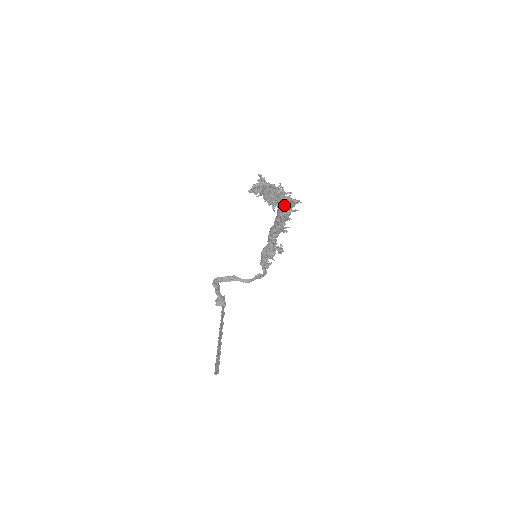
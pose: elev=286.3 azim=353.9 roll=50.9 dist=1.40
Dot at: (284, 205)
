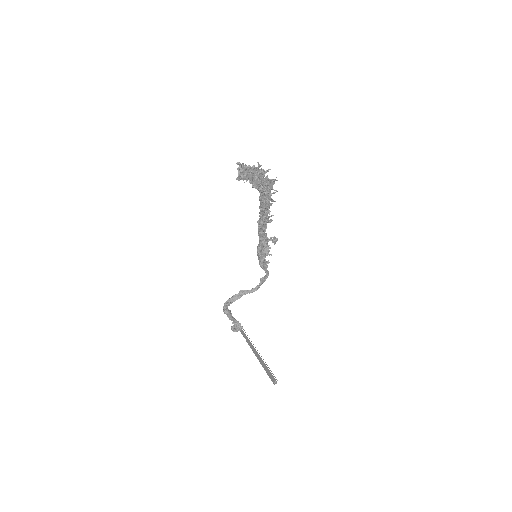
Dot at: occluded
